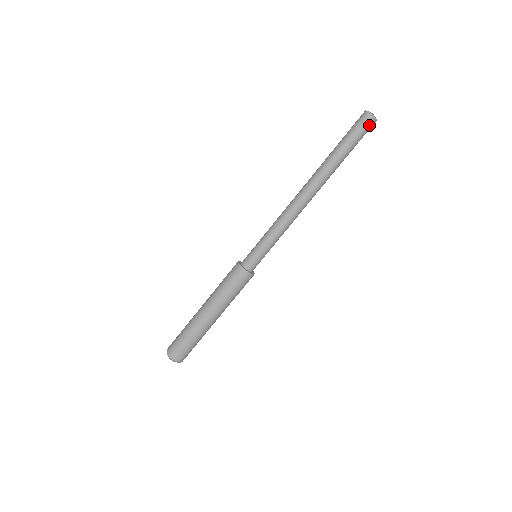
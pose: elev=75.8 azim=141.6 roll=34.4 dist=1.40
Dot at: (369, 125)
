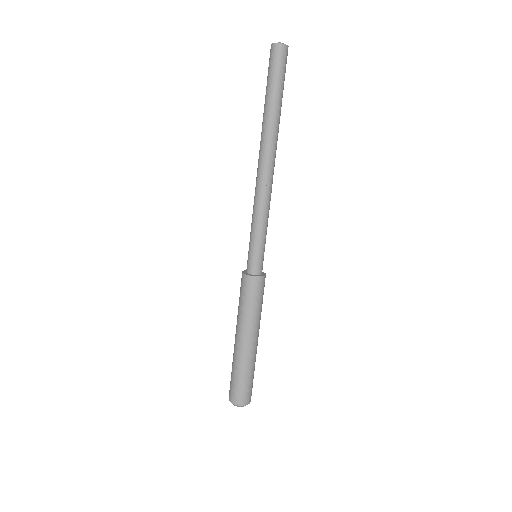
Dot at: (286, 57)
